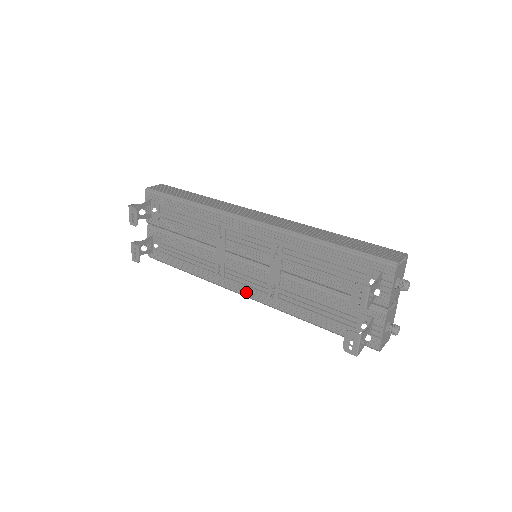
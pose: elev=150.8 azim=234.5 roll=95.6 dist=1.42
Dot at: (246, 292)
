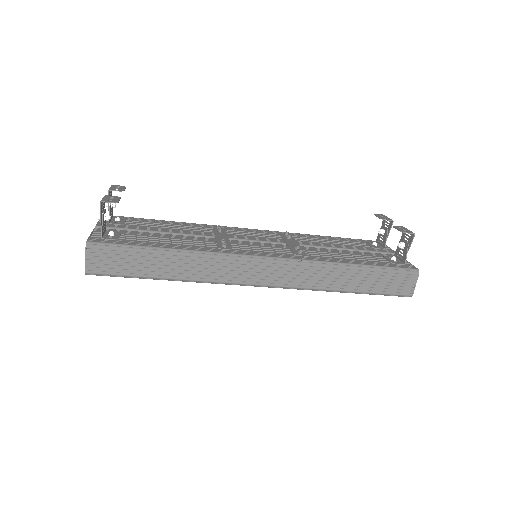
Dot at: (266, 254)
